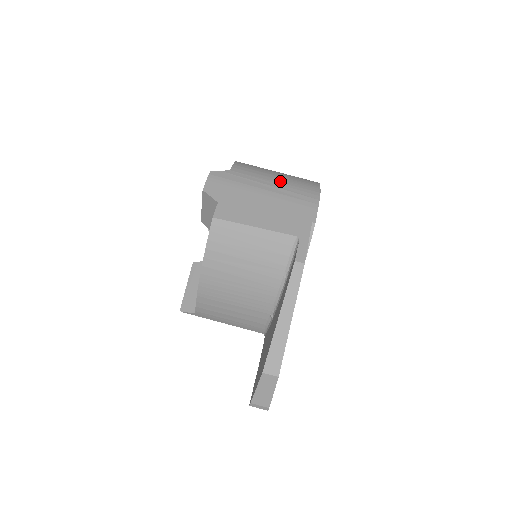
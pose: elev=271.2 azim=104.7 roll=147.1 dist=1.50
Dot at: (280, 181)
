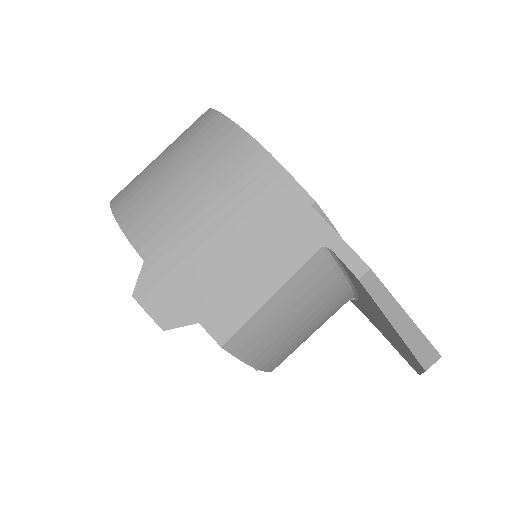
Dot at: (205, 194)
